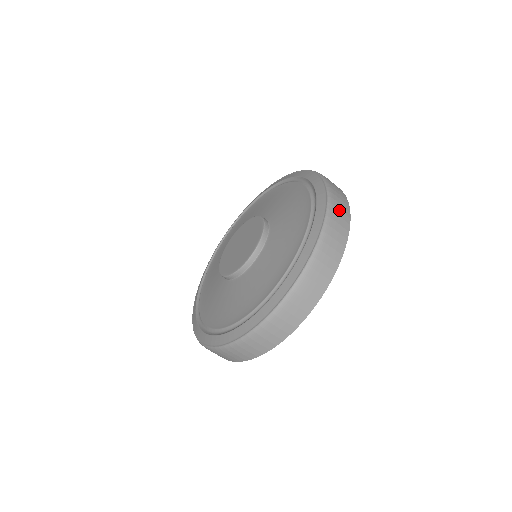
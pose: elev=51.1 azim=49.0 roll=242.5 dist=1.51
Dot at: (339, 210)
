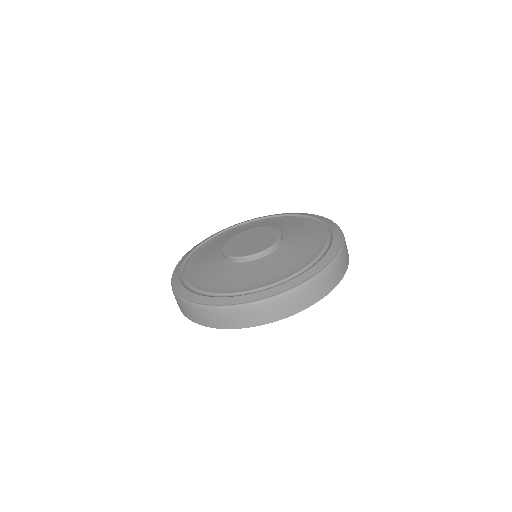
Dot at: (327, 280)
